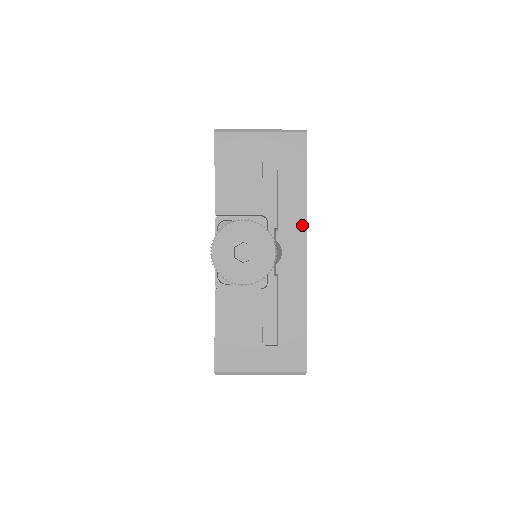
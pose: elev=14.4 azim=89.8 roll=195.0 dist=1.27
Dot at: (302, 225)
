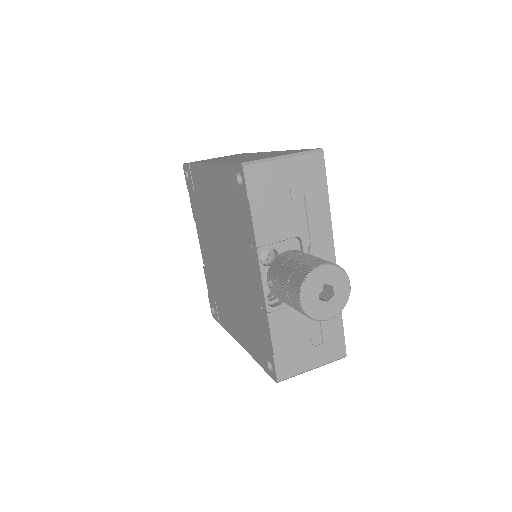
Dot at: (329, 237)
